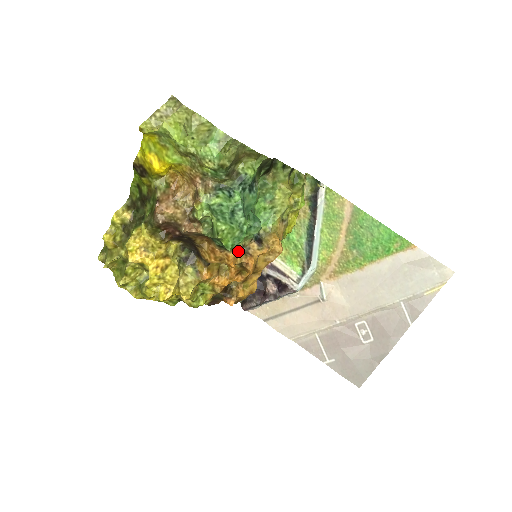
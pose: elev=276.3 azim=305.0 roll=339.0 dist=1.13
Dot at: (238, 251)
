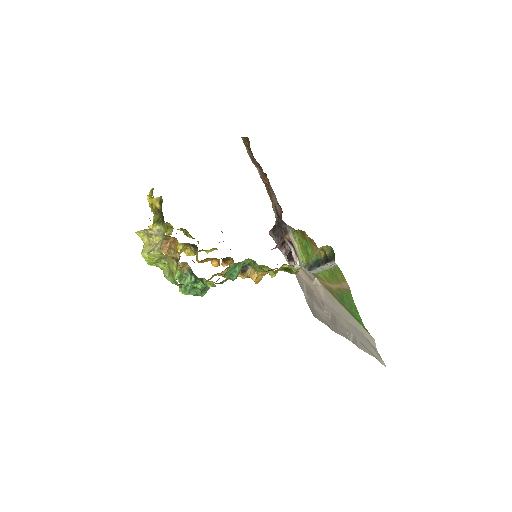
Dot at: occluded
